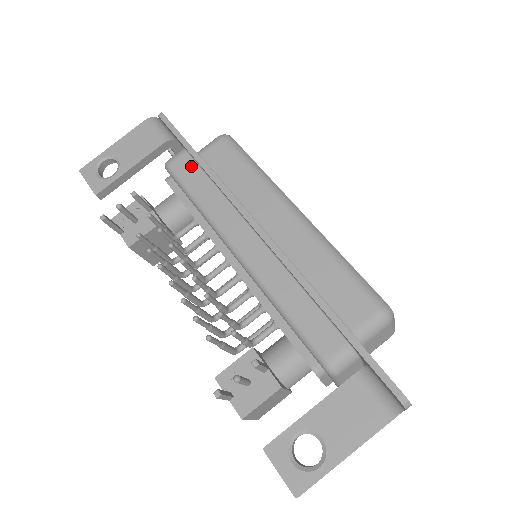
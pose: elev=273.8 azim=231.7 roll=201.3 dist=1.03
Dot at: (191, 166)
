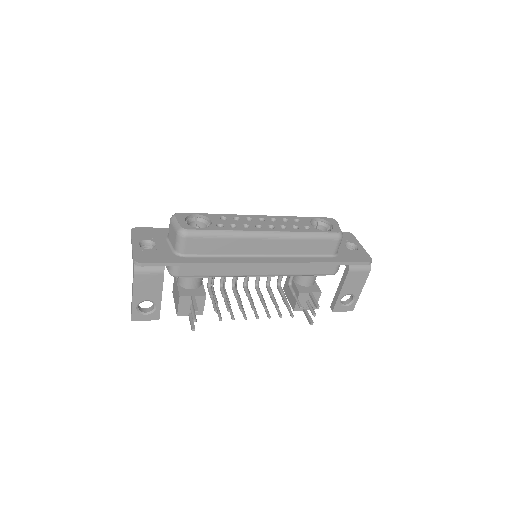
Dot at: (192, 267)
